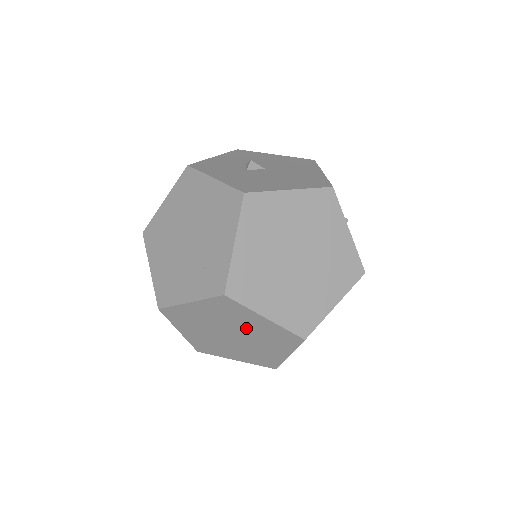
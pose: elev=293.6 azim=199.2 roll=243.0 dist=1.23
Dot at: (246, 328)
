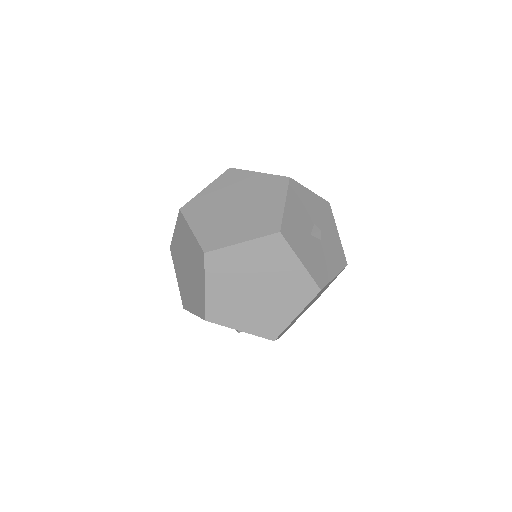
Dot at: (189, 252)
